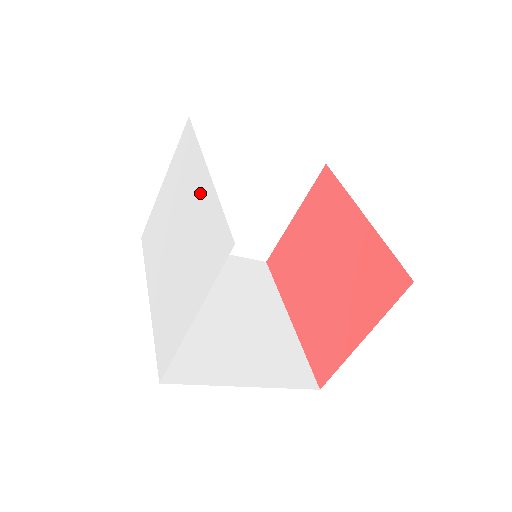
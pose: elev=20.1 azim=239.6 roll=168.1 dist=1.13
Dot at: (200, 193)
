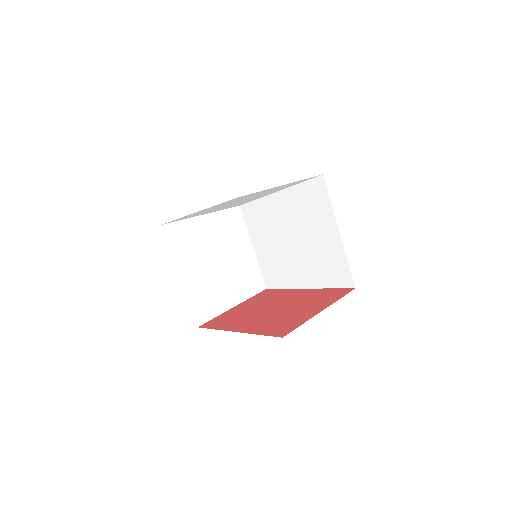
Dot at: (270, 189)
